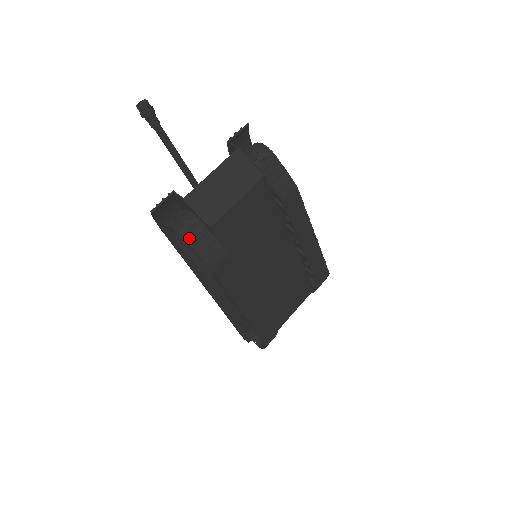
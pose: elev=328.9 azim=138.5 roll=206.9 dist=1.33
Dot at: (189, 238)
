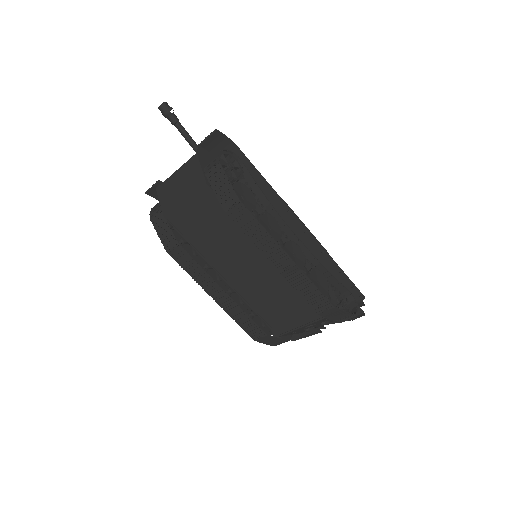
Dot at: (153, 221)
